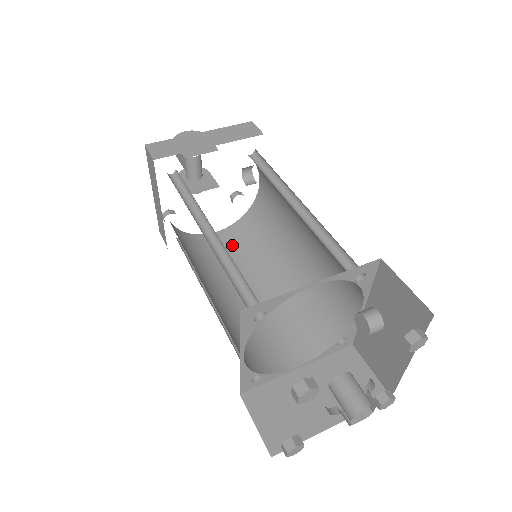
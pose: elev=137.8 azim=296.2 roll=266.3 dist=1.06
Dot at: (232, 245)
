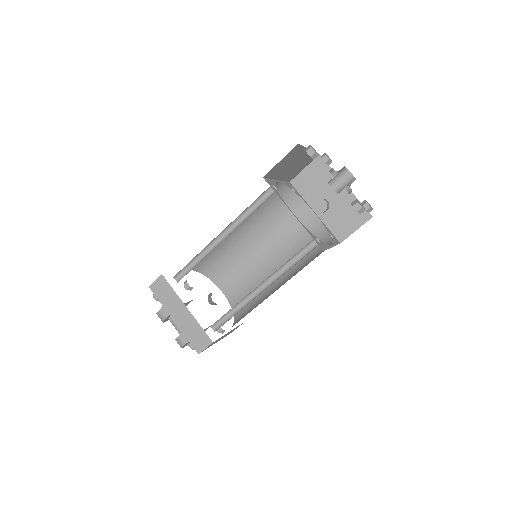
Dot at: occluded
